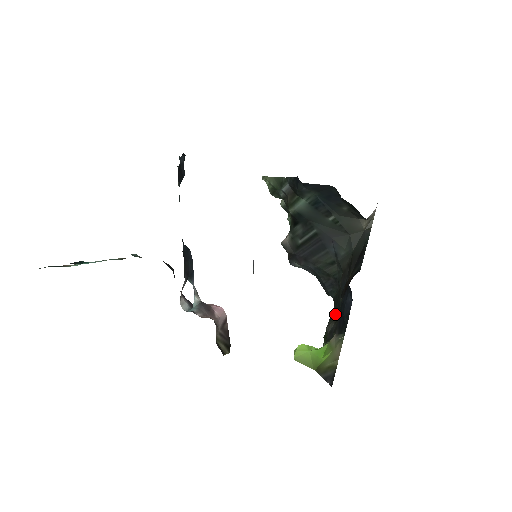
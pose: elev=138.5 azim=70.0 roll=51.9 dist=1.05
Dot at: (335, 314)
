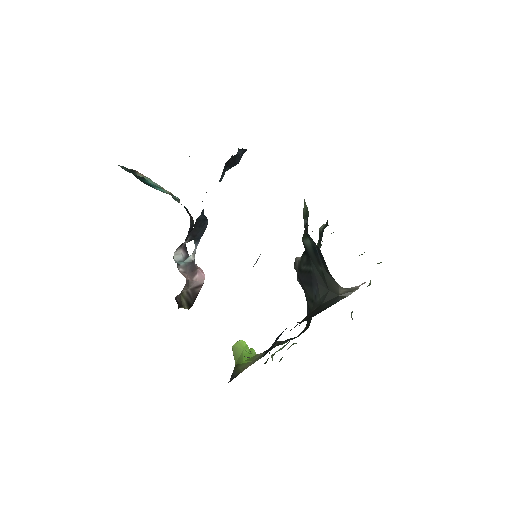
Dot at: occluded
